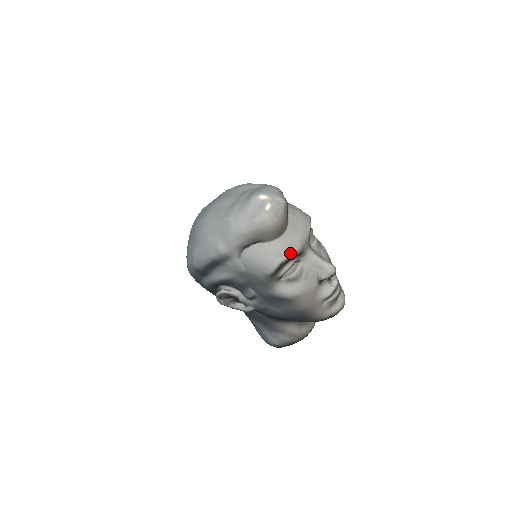
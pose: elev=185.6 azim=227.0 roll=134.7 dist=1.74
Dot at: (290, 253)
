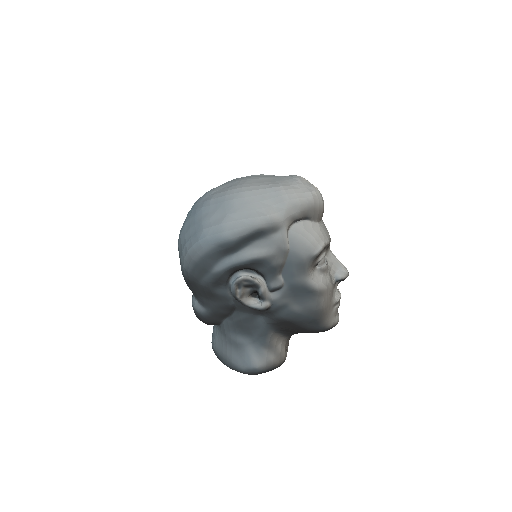
Dot at: (328, 240)
